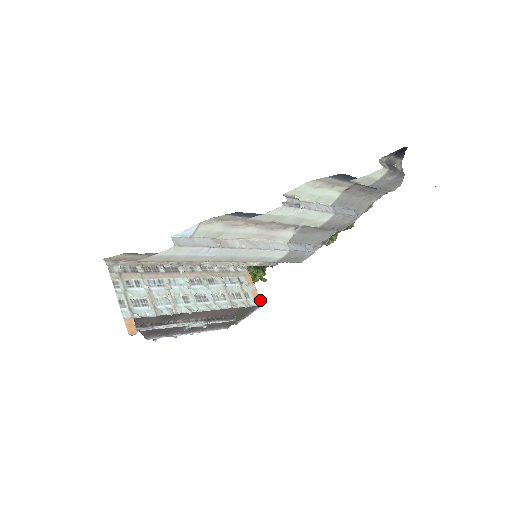
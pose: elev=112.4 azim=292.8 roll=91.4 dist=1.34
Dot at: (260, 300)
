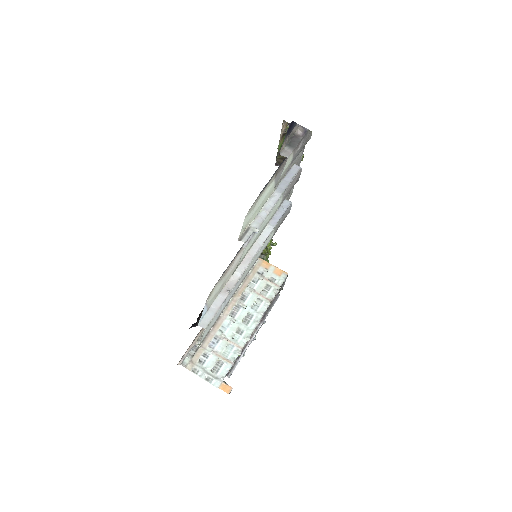
Dot at: (284, 272)
